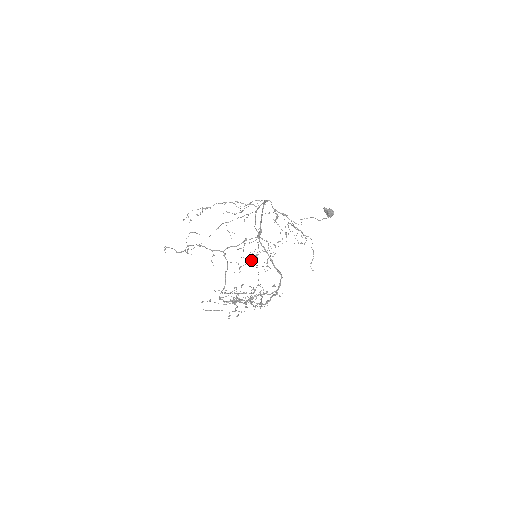
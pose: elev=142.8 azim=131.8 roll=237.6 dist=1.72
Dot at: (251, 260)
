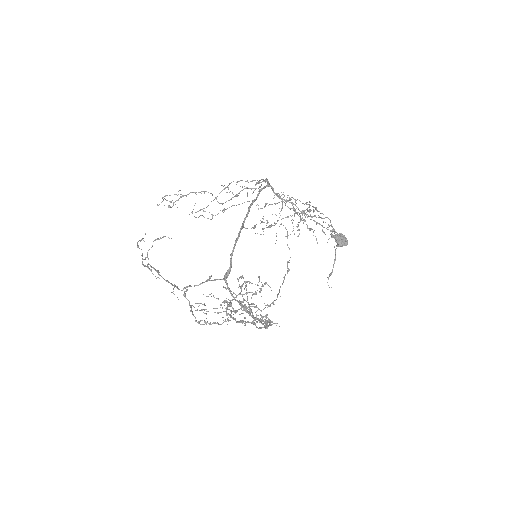
Dot at: (275, 224)
